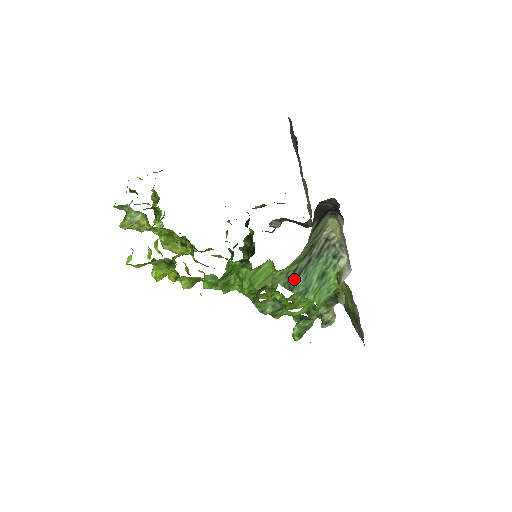
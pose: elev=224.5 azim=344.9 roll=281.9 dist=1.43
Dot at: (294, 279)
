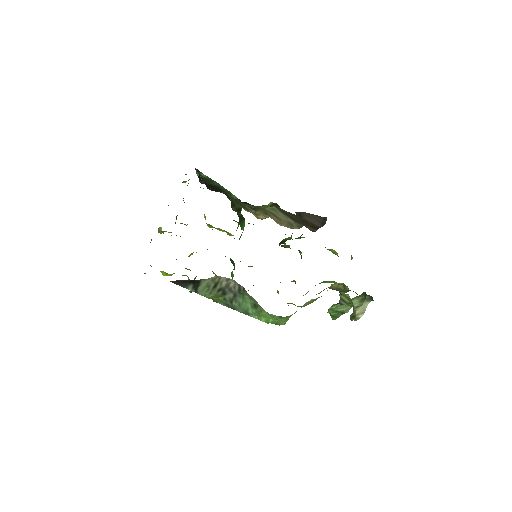
Dot at: (230, 304)
